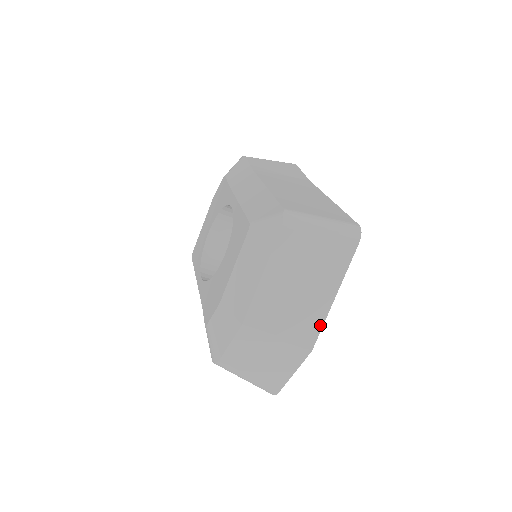
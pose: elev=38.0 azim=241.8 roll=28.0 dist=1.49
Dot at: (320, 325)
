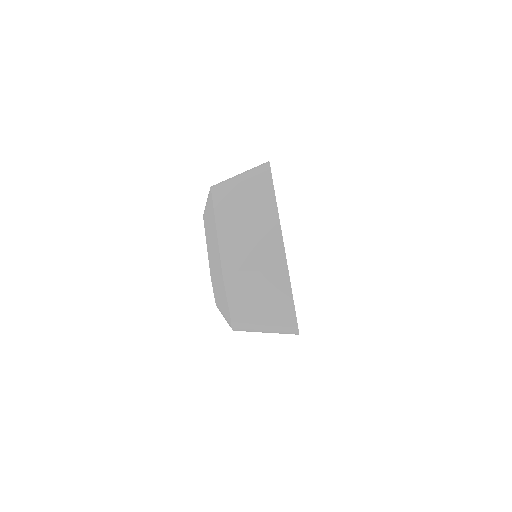
Dot at: (281, 241)
